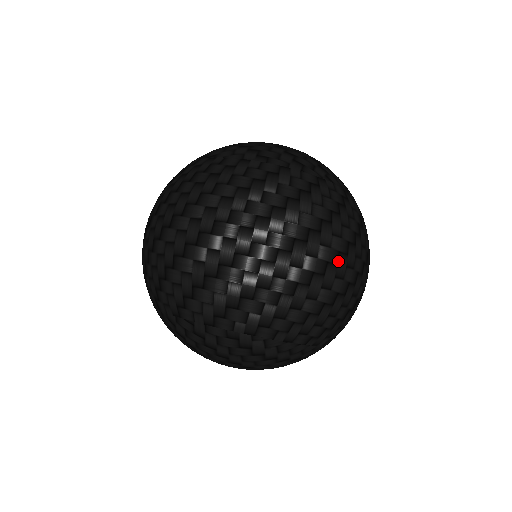
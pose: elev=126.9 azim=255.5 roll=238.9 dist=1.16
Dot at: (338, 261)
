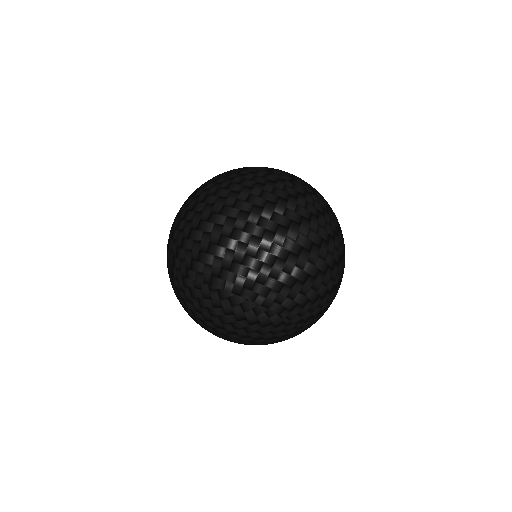
Dot at: (277, 231)
